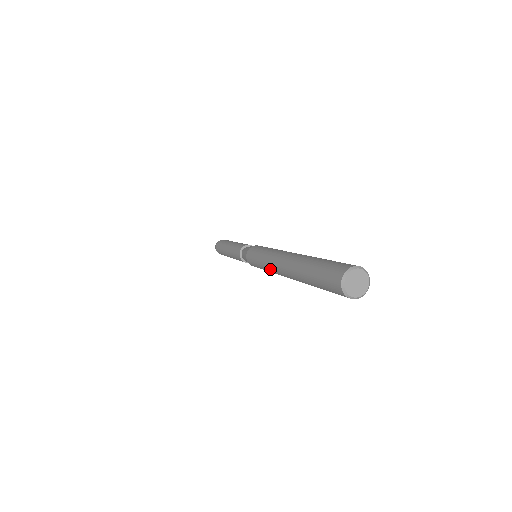
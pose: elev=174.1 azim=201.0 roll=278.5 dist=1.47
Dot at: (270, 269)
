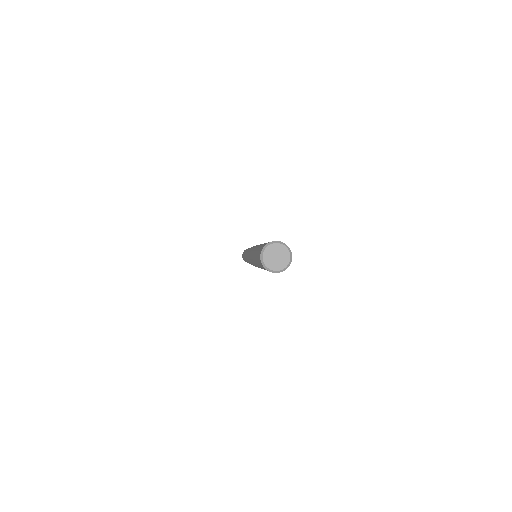
Dot at: occluded
